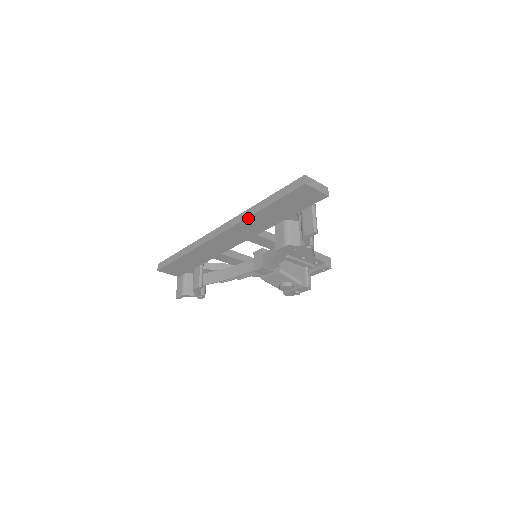
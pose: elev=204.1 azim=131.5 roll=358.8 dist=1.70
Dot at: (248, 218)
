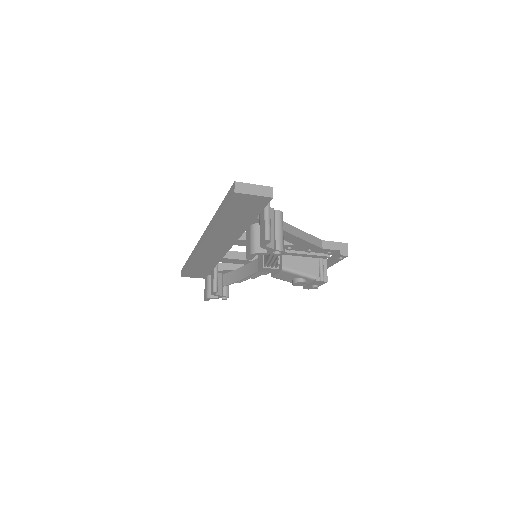
Dot at: (213, 228)
